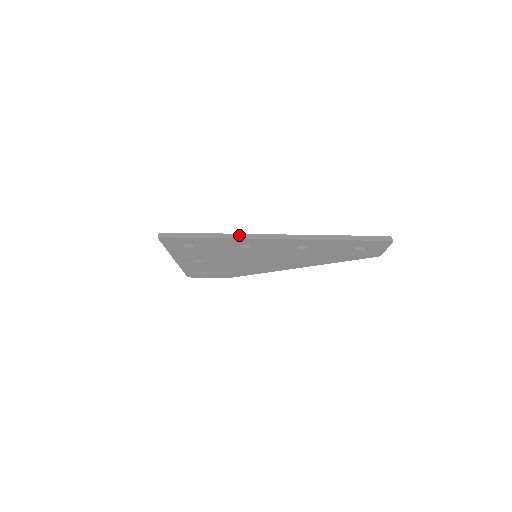
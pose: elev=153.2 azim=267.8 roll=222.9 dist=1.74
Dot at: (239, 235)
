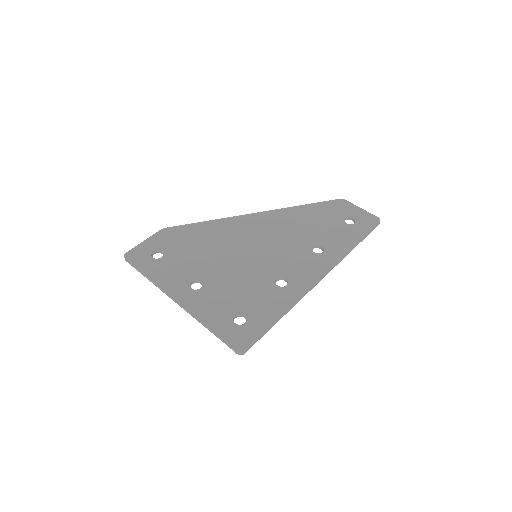
Dot at: (299, 300)
